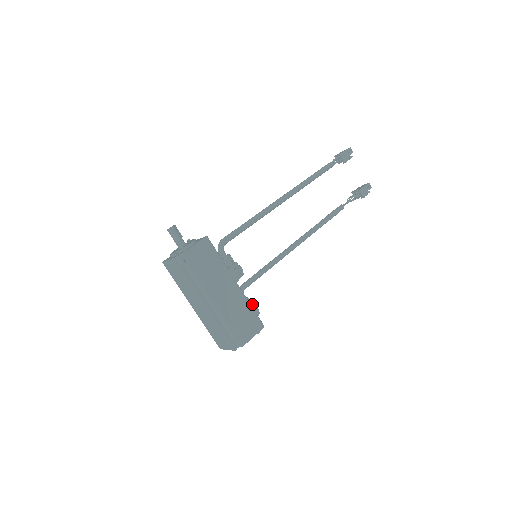
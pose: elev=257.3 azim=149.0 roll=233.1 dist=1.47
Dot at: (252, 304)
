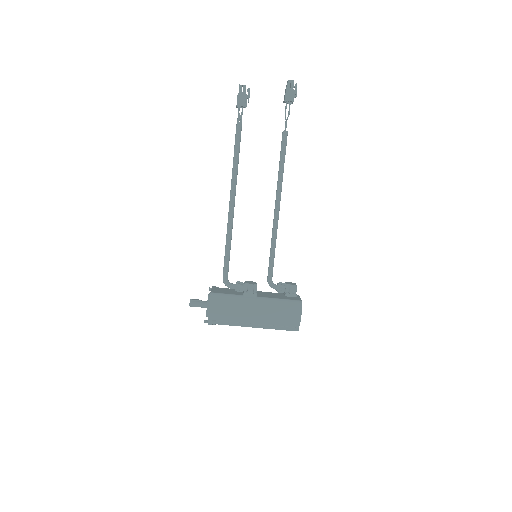
Dot at: (285, 285)
